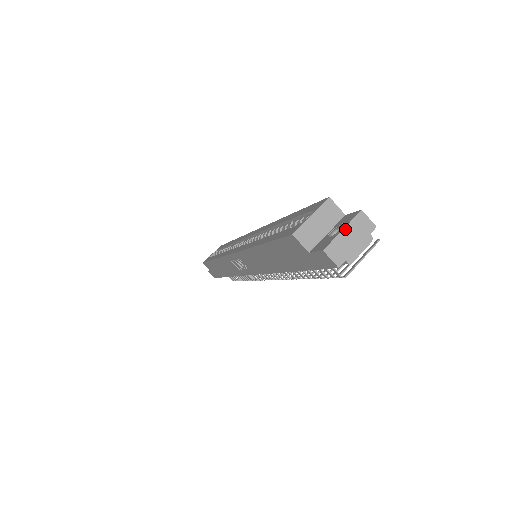
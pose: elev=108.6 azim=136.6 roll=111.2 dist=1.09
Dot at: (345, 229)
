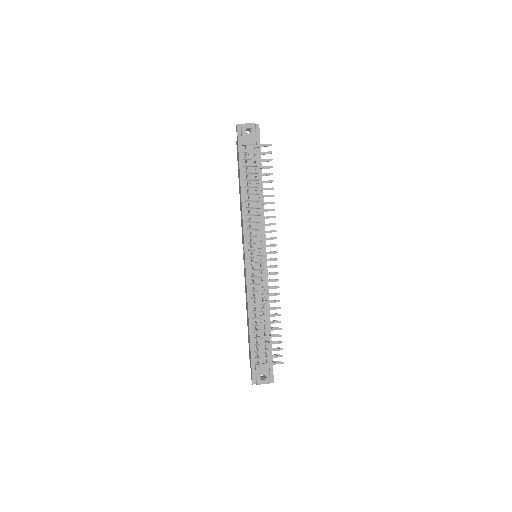
Dot at: occluded
